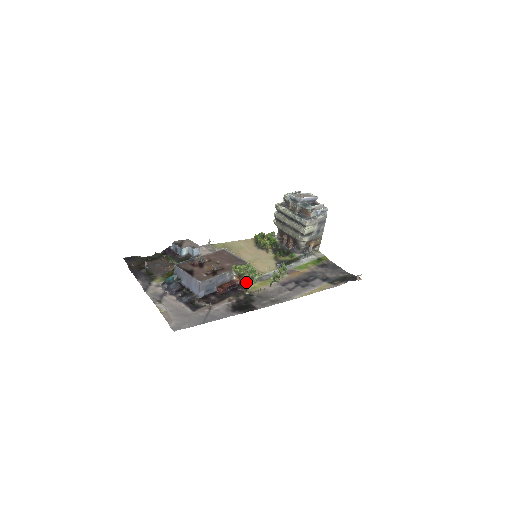
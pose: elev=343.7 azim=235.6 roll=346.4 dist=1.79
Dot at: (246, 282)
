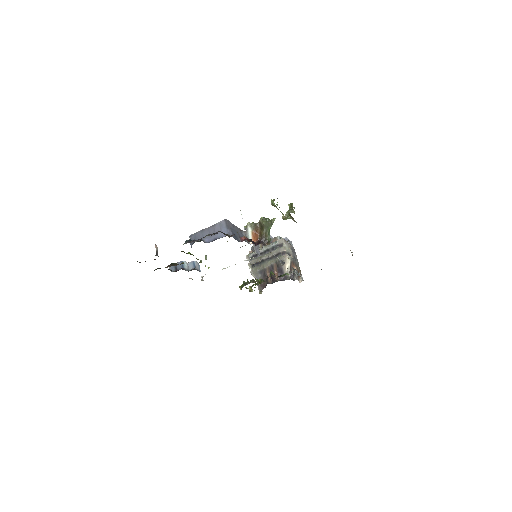
Dot at: (266, 221)
